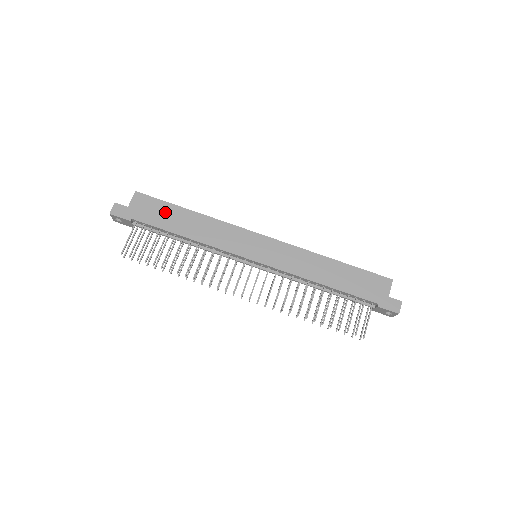
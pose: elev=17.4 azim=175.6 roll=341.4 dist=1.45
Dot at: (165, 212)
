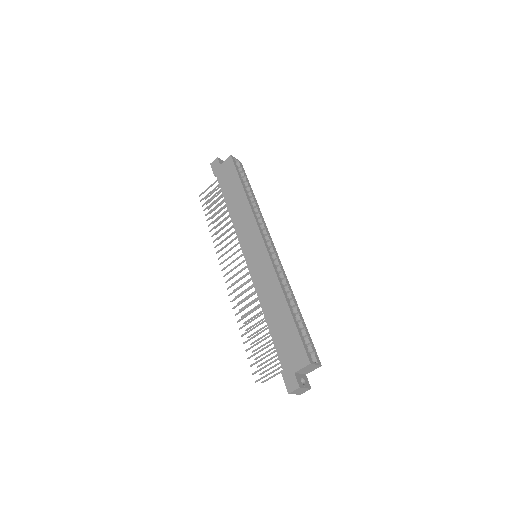
Dot at: (232, 182)
